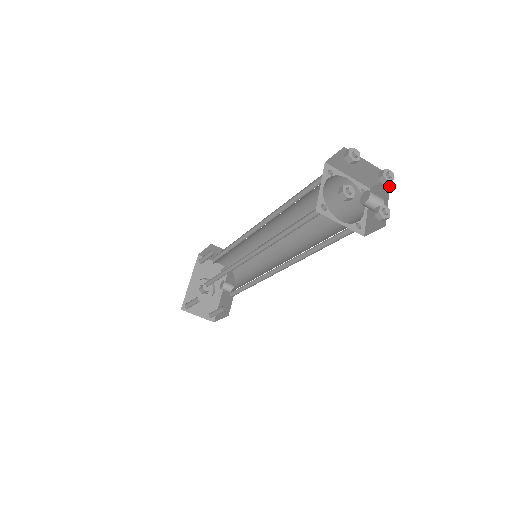
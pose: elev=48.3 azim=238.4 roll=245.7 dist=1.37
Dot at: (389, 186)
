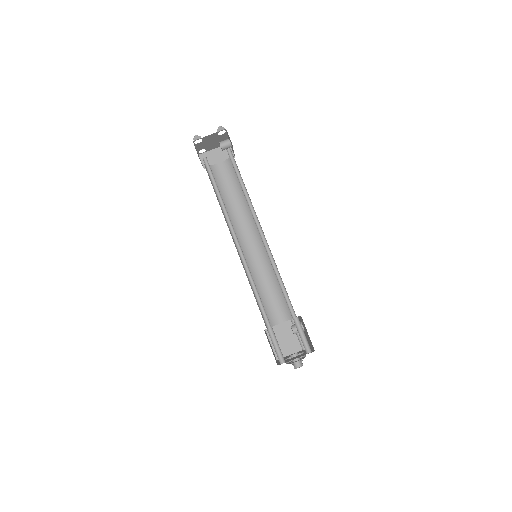
Dot at: occluded
